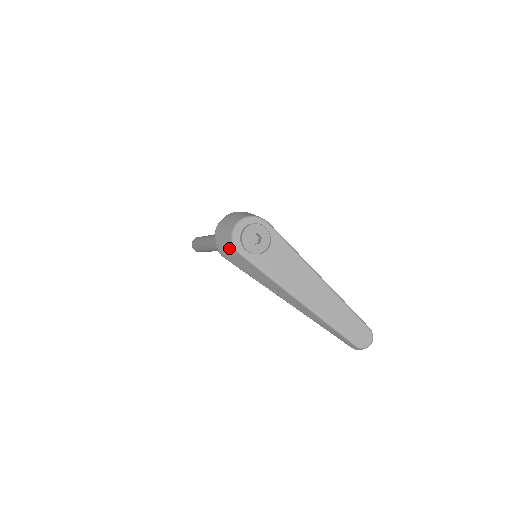
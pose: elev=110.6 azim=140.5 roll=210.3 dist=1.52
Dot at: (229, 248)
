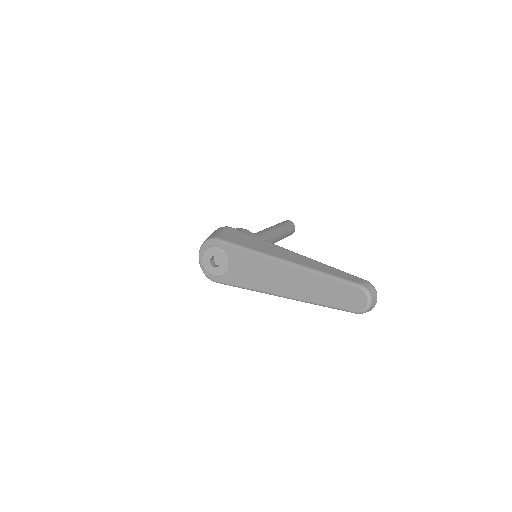
Dot at: occluded
